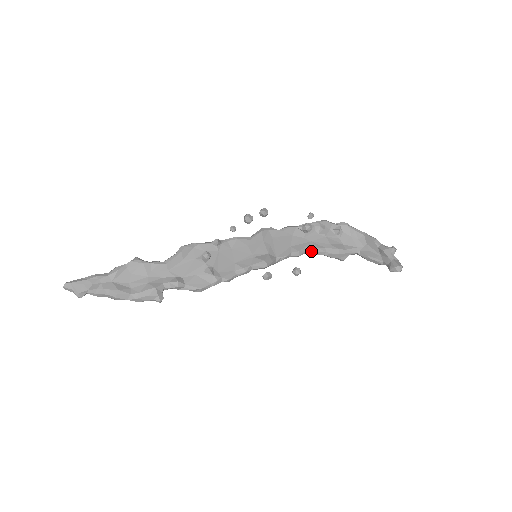
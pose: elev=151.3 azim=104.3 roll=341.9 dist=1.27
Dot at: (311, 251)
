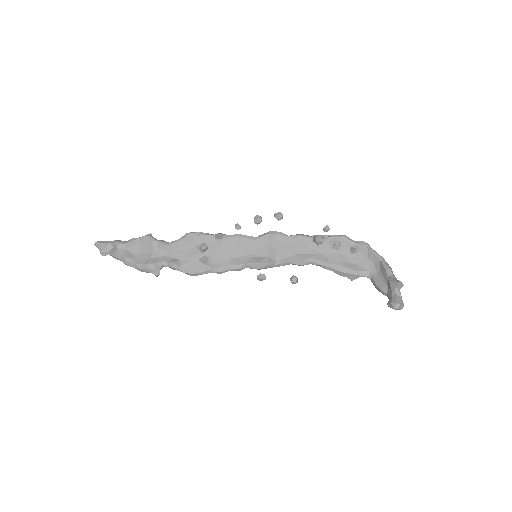
Dot at: (317, 263)
